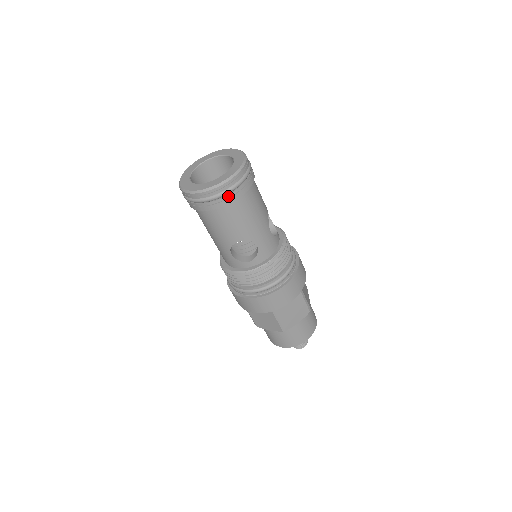
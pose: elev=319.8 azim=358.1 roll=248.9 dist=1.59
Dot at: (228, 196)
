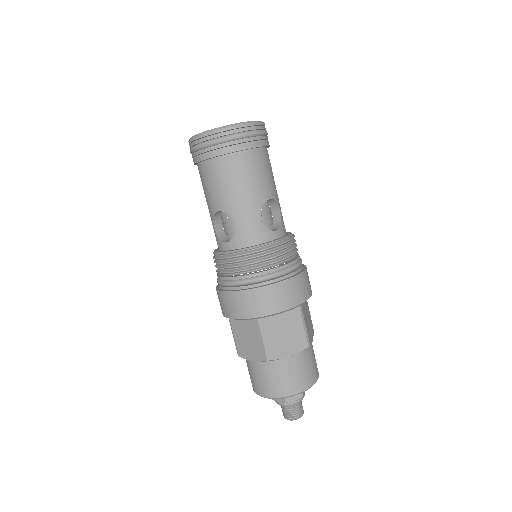
Dot at: (264, 137)
